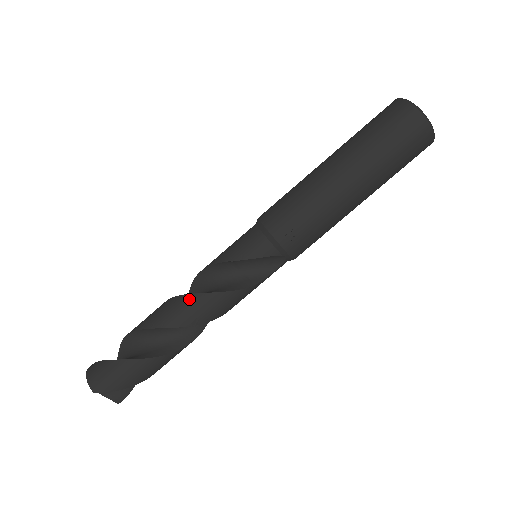
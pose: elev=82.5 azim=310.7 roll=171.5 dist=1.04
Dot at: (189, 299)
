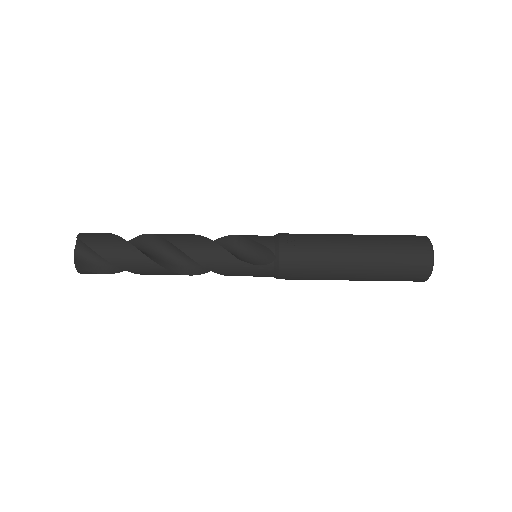
Dot at: (193, 235)
